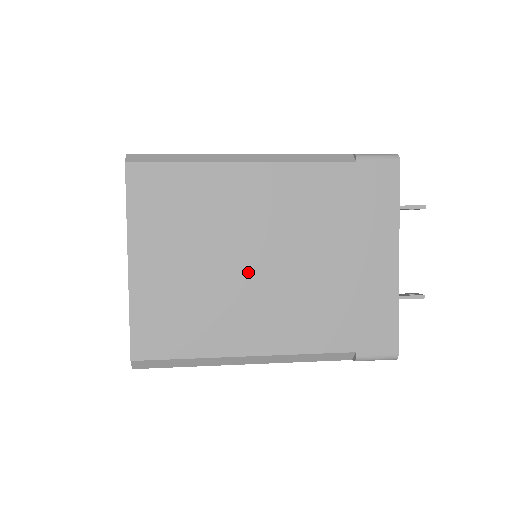
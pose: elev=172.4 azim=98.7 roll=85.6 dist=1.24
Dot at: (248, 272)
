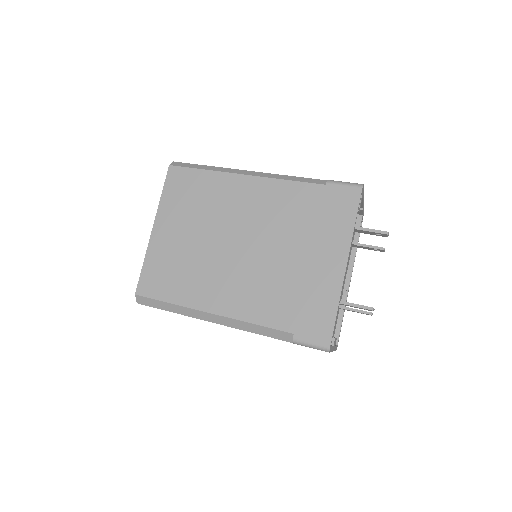
Dot at: (226, 251)
